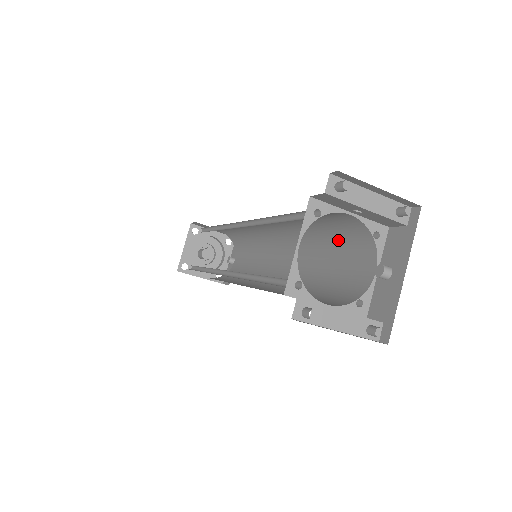
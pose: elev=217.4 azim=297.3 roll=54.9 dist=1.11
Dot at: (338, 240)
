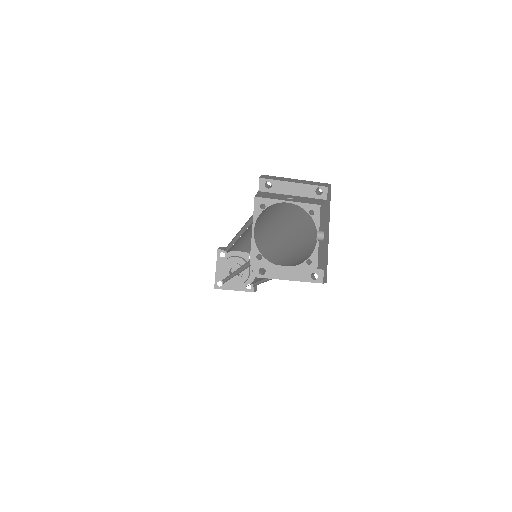
Dot at: (297, 225)
